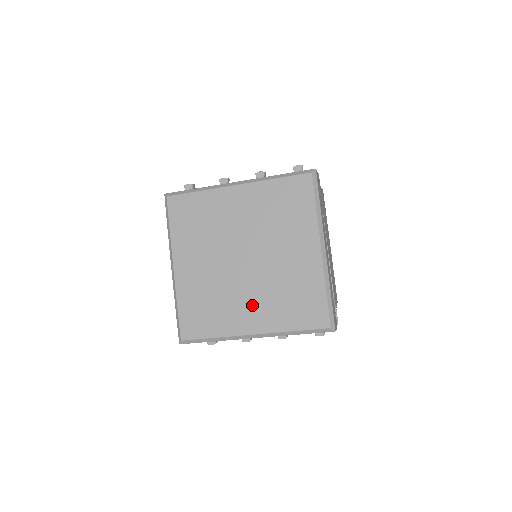
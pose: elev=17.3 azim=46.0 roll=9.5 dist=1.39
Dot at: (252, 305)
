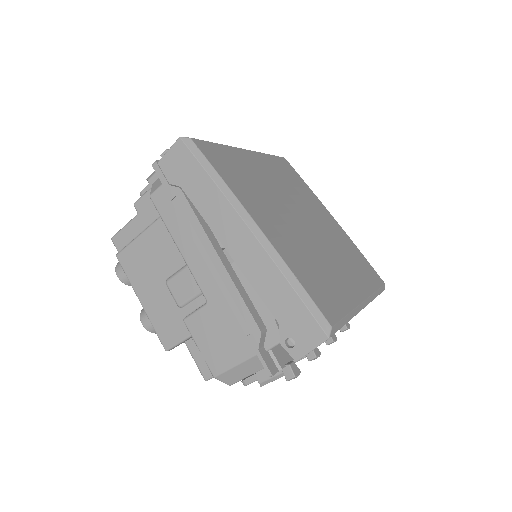
Dot at: (342, 268)
